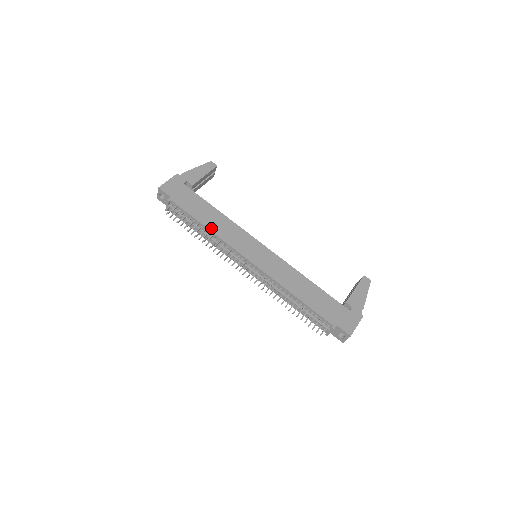
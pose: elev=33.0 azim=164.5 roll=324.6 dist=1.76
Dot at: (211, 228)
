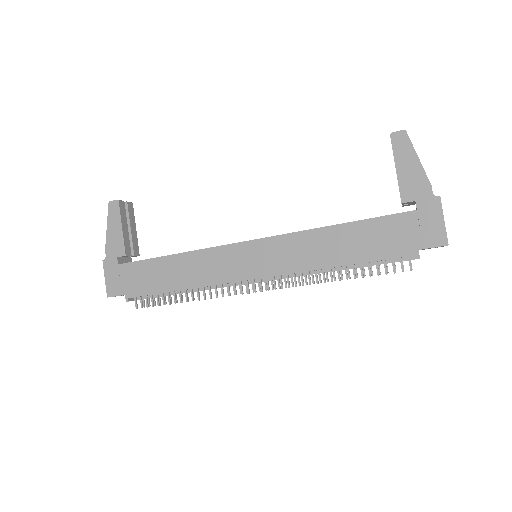
Dot at: (187, 285)
